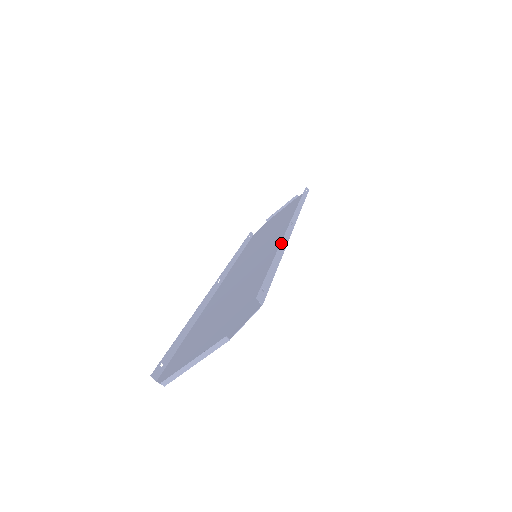
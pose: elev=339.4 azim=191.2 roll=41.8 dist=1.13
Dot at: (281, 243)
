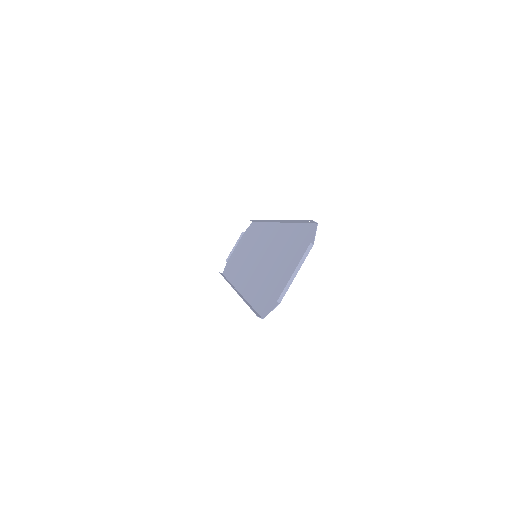
Dot at: (284, 220)
